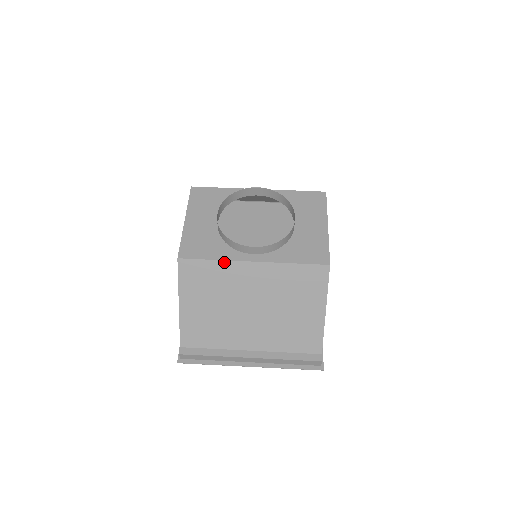
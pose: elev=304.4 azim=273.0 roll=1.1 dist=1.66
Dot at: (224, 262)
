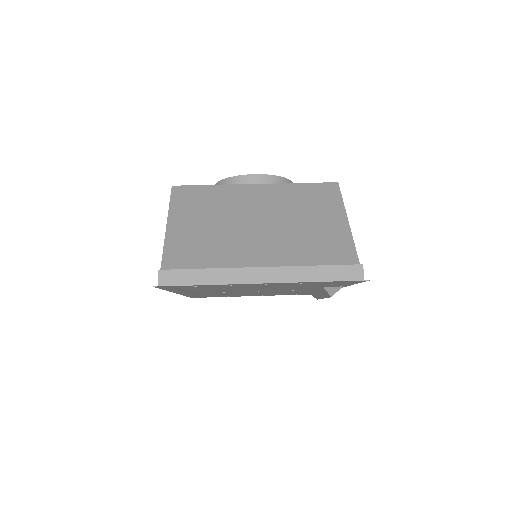
Dot at: (223, 186)
